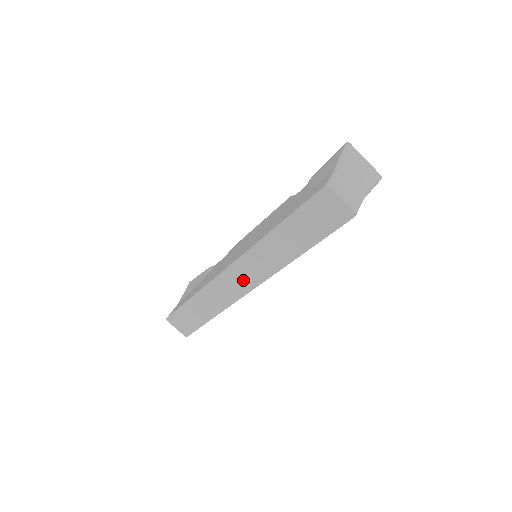
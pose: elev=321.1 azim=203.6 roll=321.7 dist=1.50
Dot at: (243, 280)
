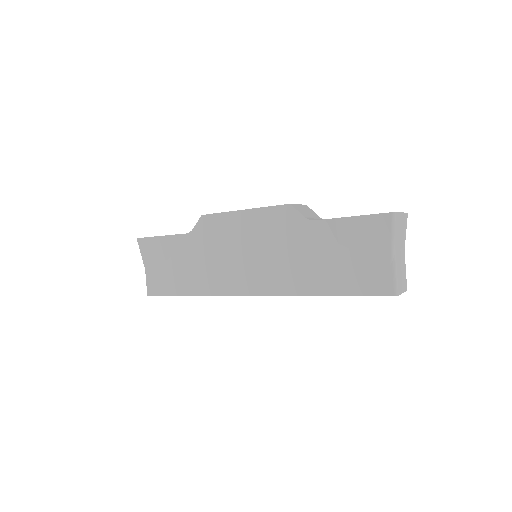
Dot at: occluded
